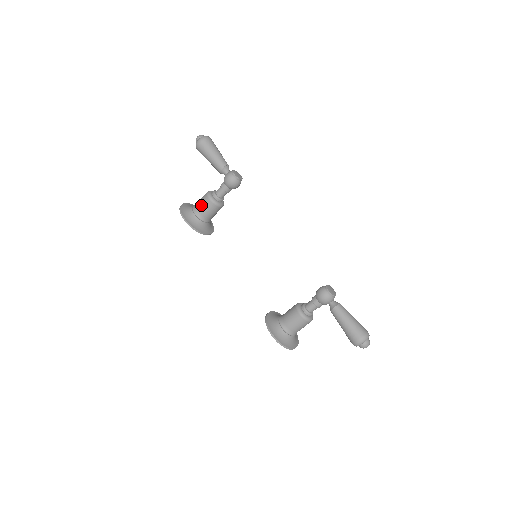
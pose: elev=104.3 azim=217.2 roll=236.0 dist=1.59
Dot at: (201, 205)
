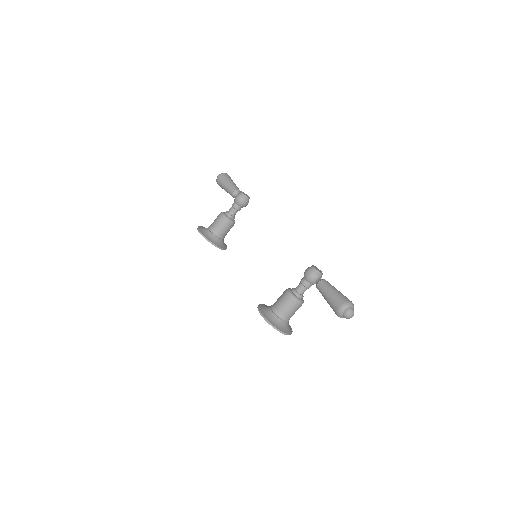
Dot at: (215, 221)
